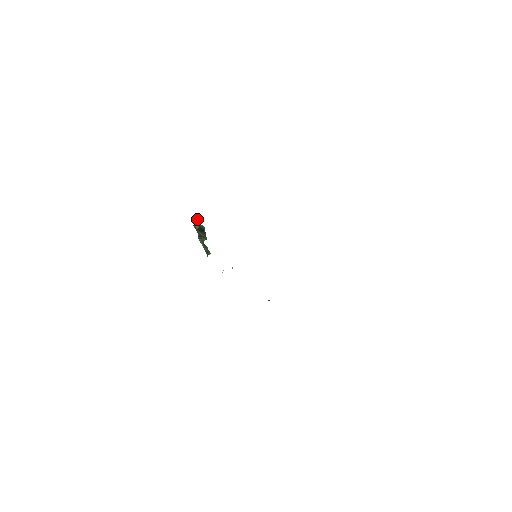
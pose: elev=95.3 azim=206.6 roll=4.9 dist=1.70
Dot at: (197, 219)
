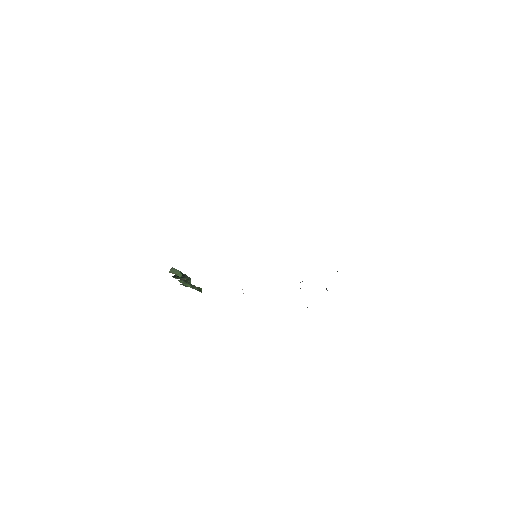
Dot at: (174, 269)
